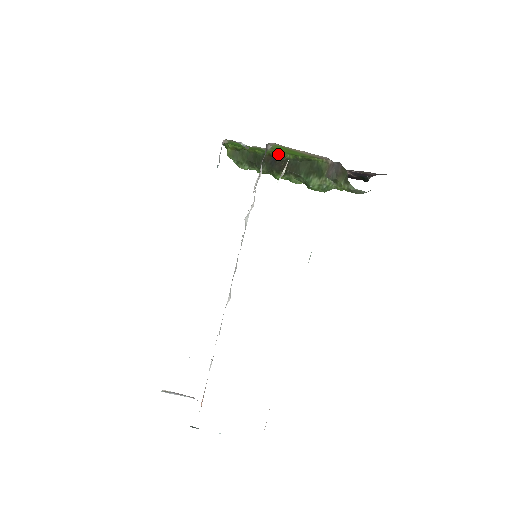
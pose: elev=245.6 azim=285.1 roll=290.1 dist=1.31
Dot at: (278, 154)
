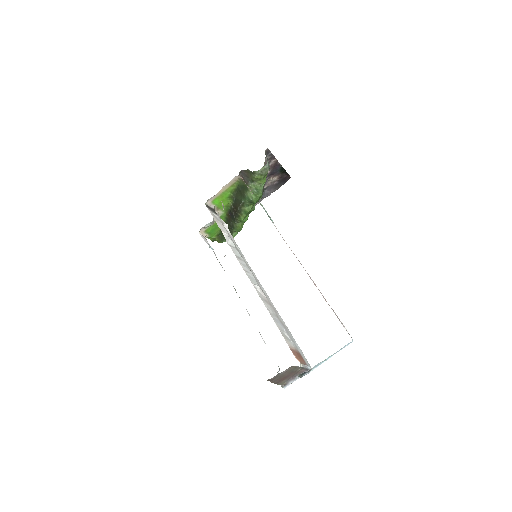
Dot at: (228, 209)
